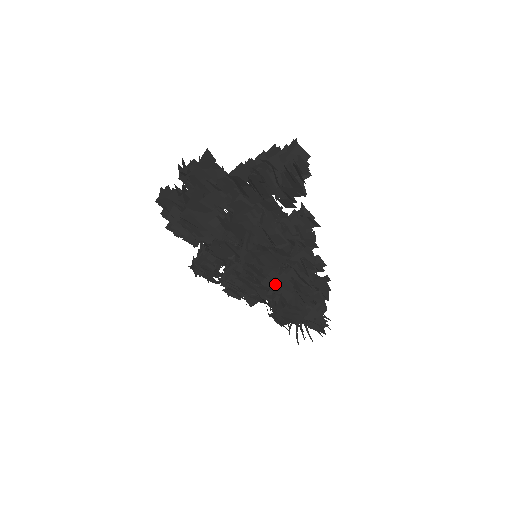
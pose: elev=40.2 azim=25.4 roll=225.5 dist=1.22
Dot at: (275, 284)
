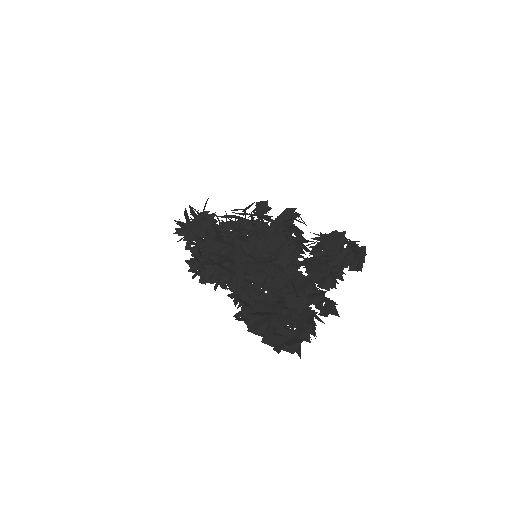
Dot at: occluded
